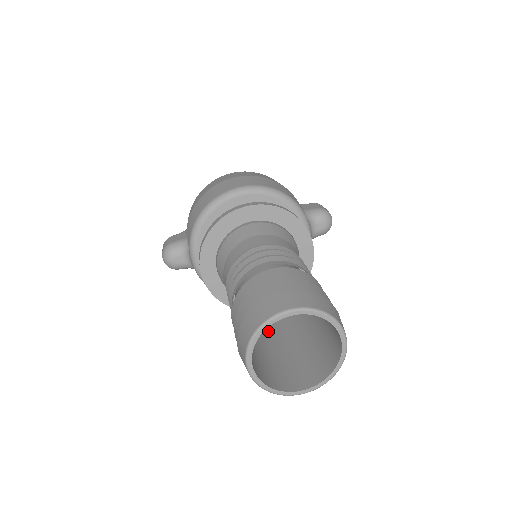
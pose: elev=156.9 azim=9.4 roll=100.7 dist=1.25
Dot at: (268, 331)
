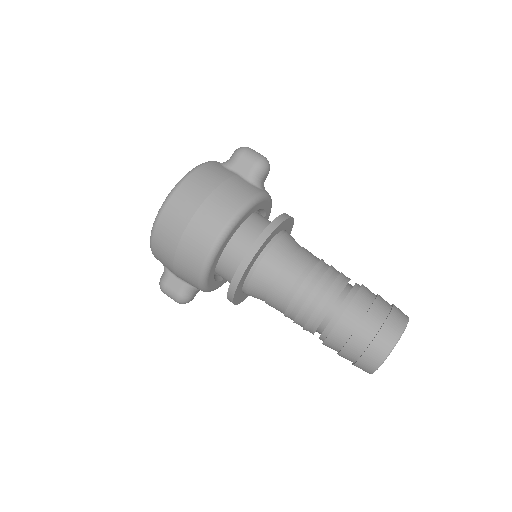
Dot at: occluded
